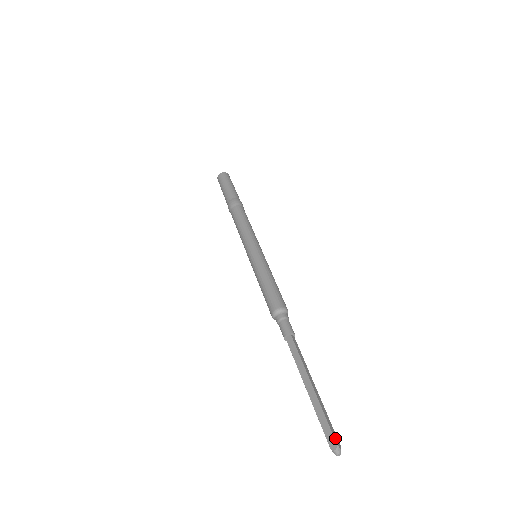
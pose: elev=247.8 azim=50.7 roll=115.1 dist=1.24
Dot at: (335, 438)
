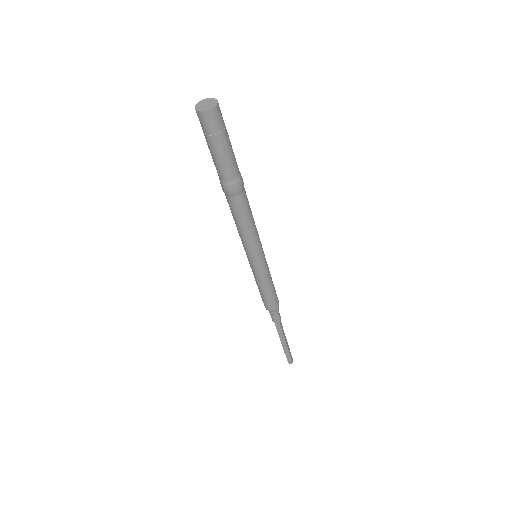
Dot at: (292, 360)
